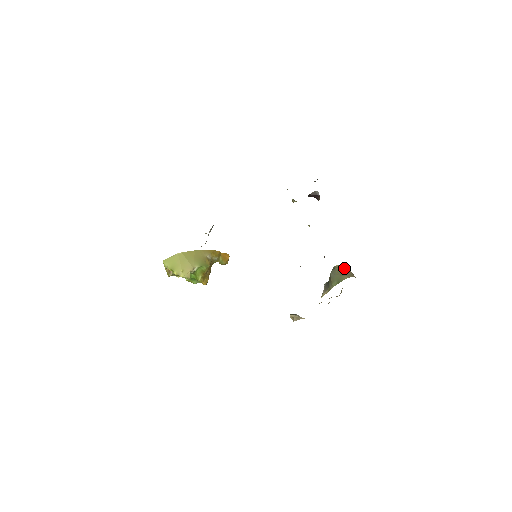
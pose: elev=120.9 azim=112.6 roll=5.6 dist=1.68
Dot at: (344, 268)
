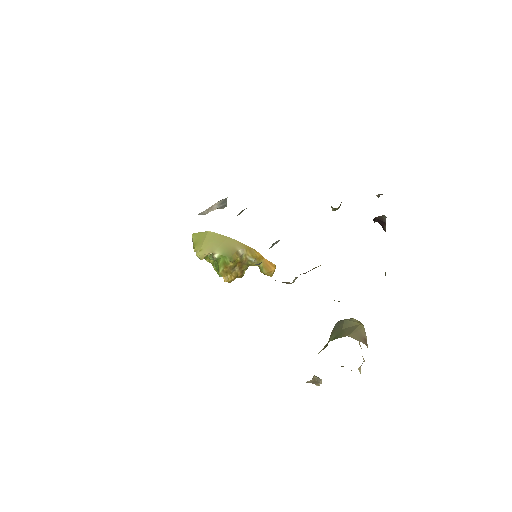
Dot at: (358, 325)
